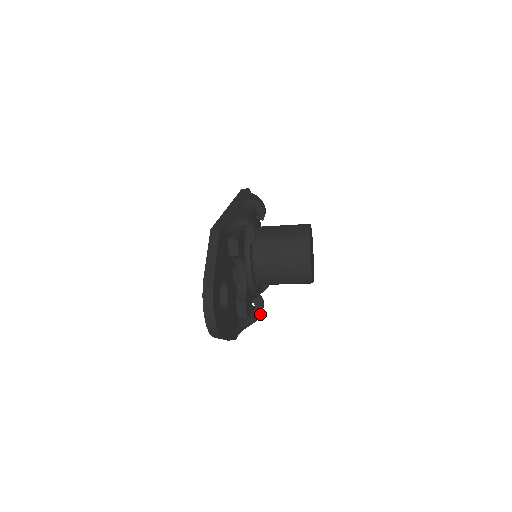
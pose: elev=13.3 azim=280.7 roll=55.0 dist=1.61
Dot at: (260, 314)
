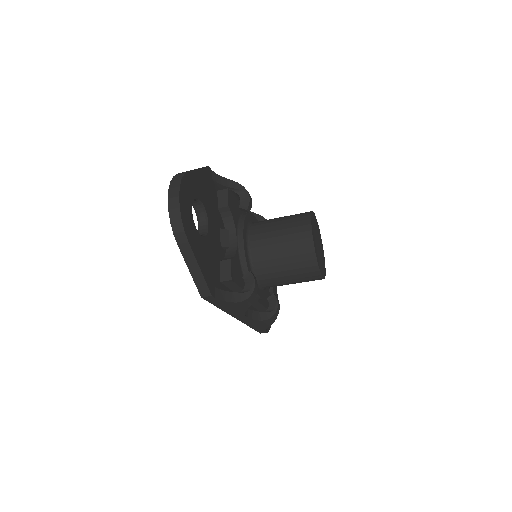
Dot at: (250, 292)
